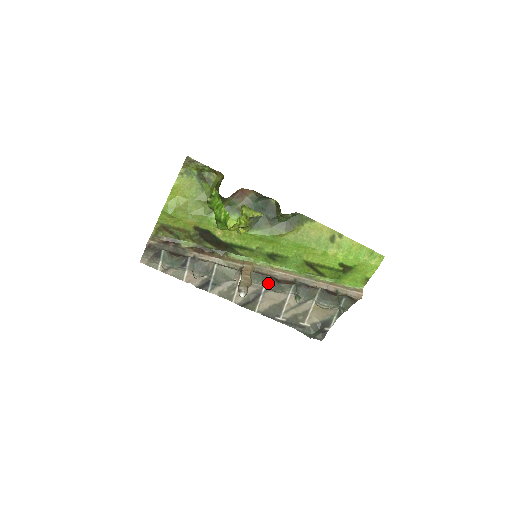
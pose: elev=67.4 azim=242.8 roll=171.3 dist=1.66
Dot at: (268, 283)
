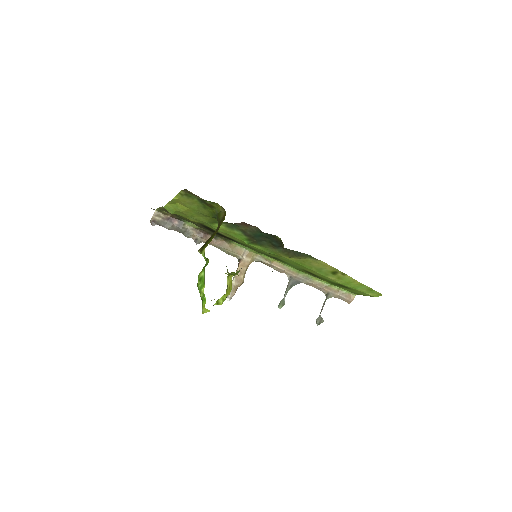
Dot at: occluded
